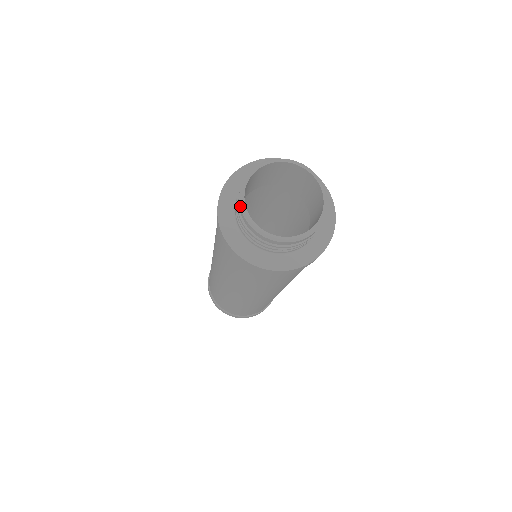
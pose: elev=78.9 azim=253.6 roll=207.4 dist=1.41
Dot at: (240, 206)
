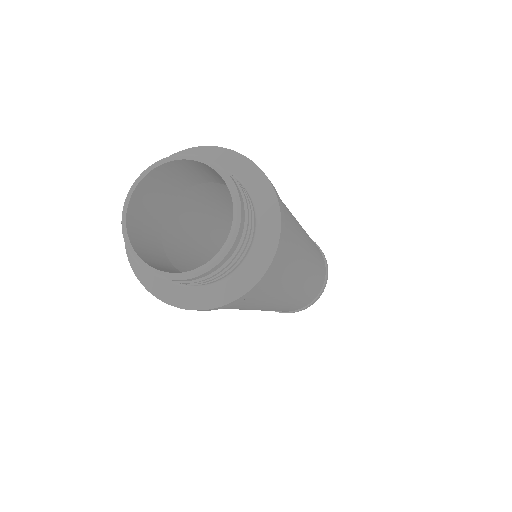
Dot at: occluded
